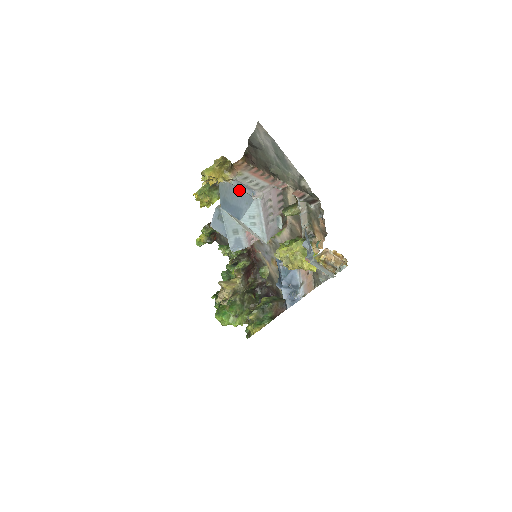
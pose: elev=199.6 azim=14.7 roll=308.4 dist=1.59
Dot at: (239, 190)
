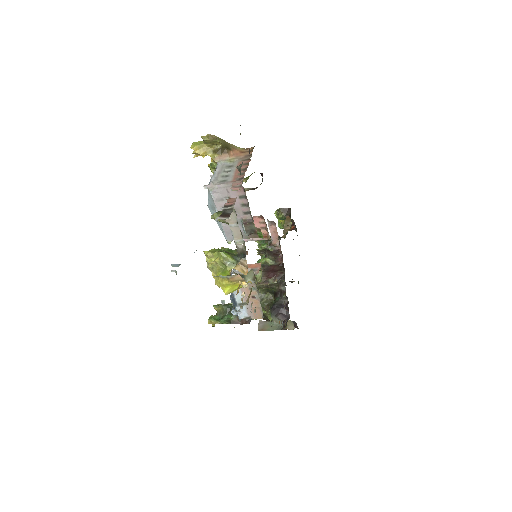
Dot at: occluded
